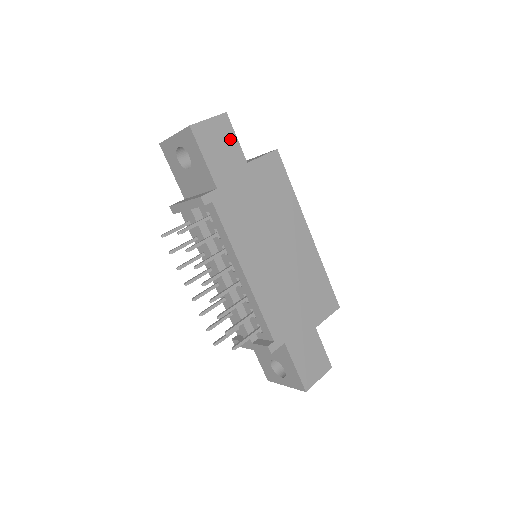
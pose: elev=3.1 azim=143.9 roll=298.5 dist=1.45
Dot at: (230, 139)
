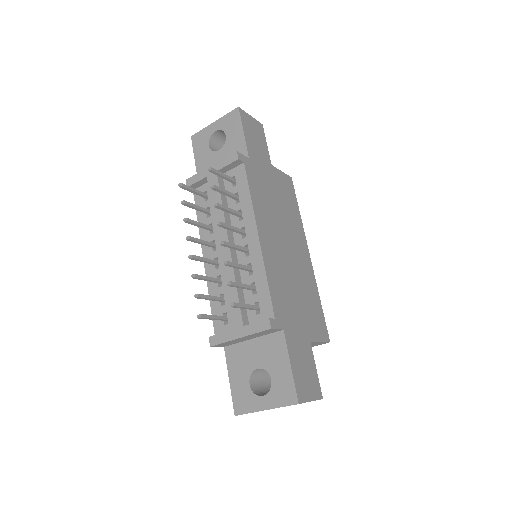
Dot at: (262, 140)
